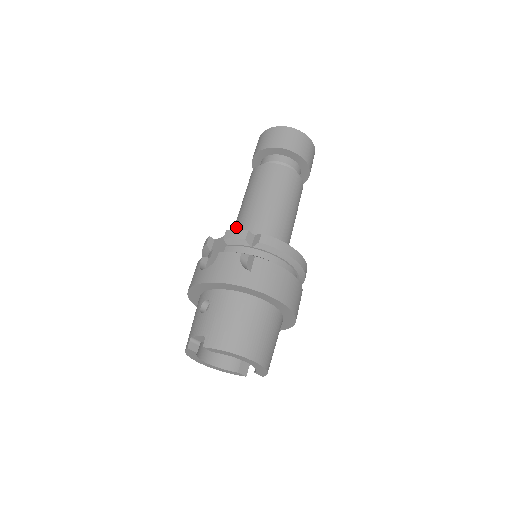
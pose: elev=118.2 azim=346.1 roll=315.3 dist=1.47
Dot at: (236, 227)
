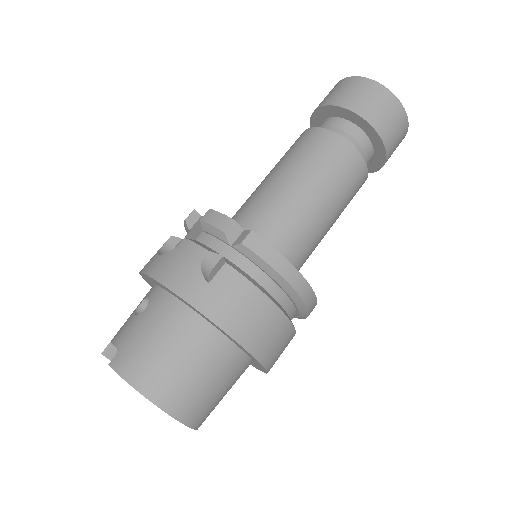
Dot at: (241, 207)
